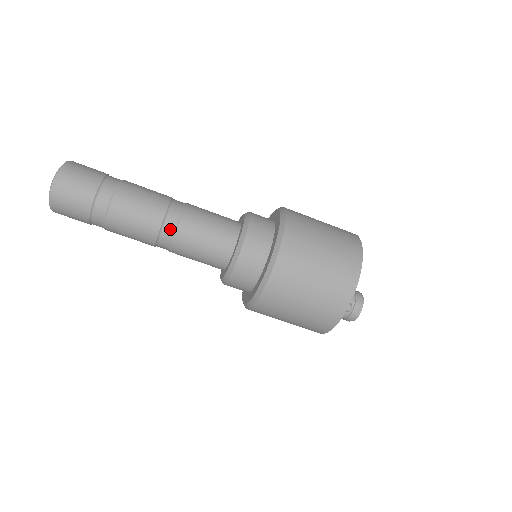
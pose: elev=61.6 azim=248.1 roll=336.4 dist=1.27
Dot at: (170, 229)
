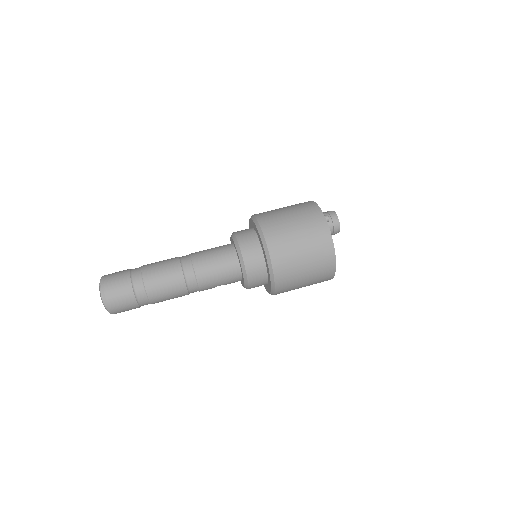
Dot at: occluded
